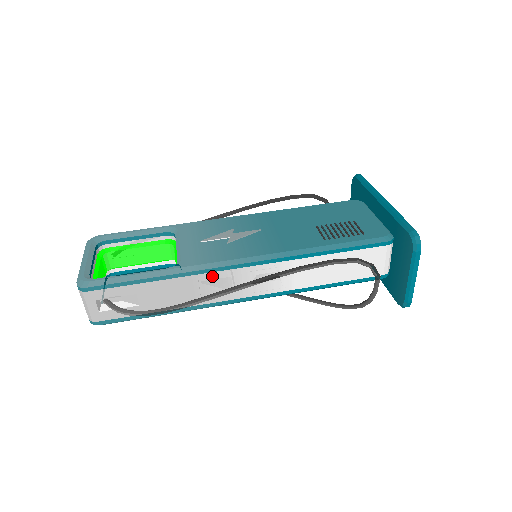
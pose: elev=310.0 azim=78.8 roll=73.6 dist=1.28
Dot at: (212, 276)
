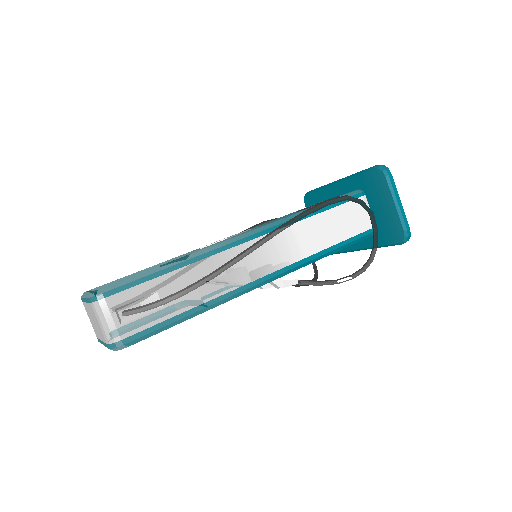
Dot at: (227, 255)
